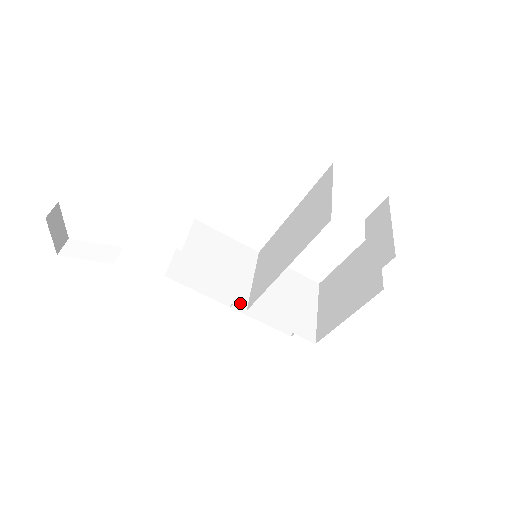
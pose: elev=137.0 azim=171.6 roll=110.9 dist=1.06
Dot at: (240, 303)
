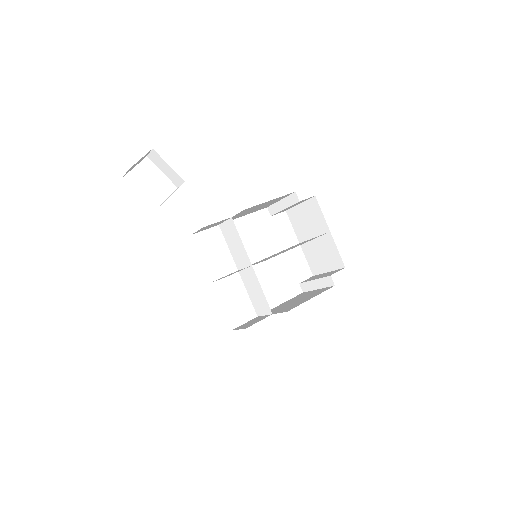
Dot at: occluded
